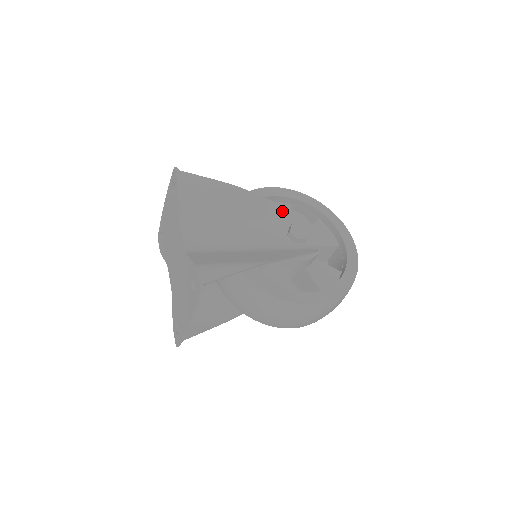
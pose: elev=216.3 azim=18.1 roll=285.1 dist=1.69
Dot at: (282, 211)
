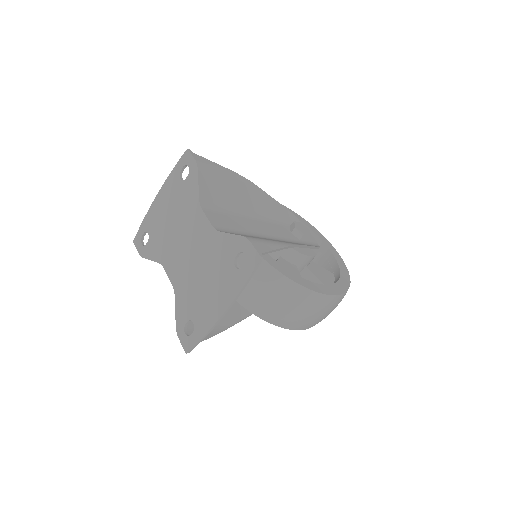
Dot at: (282, 210)
